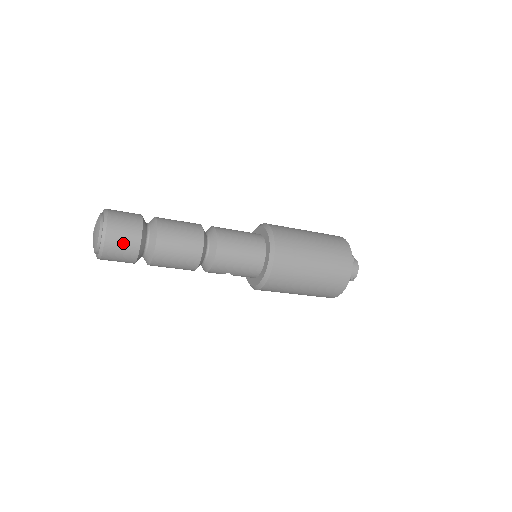
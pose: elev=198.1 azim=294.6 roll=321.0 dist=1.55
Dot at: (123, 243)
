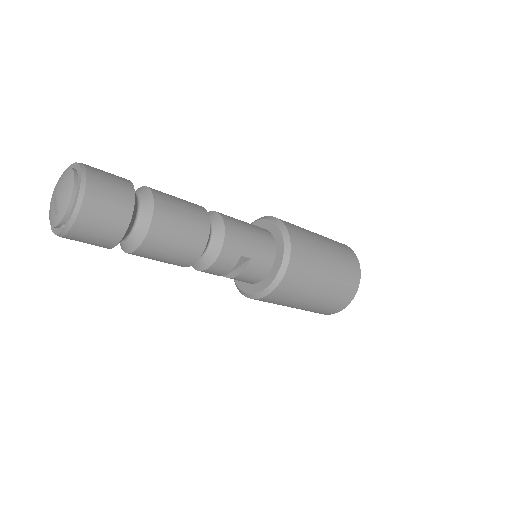
Dot at: (112, 184)
